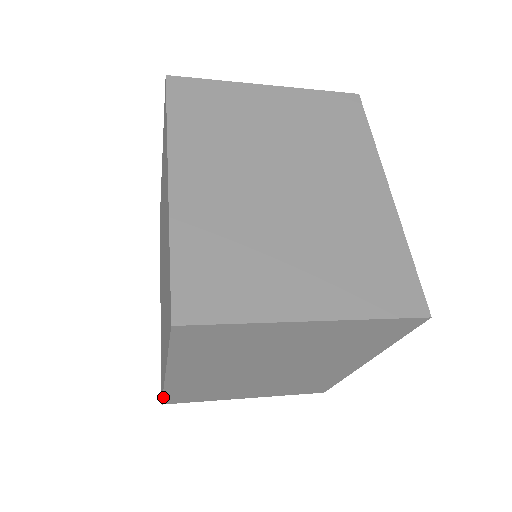
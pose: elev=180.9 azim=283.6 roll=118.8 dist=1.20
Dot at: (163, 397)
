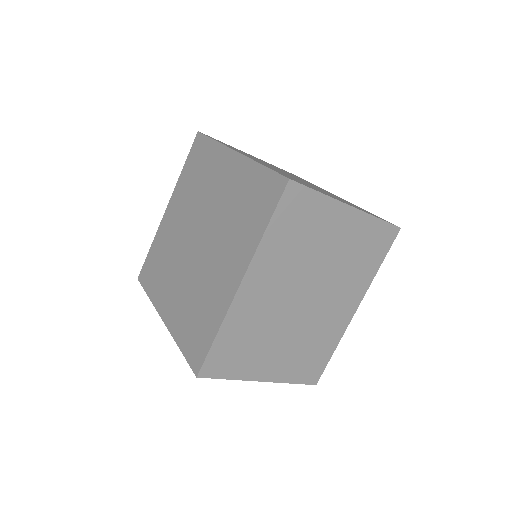
Dot at: (209, 351)
